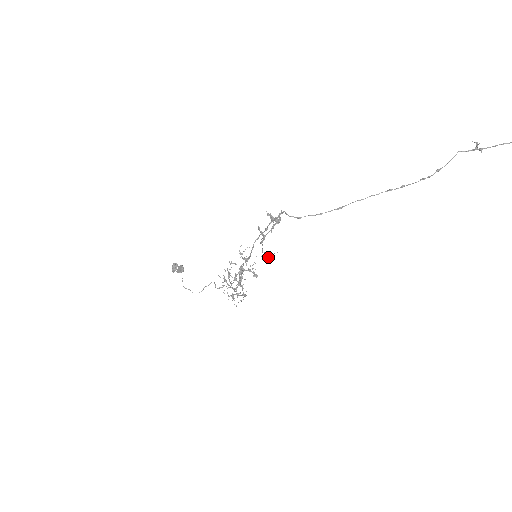
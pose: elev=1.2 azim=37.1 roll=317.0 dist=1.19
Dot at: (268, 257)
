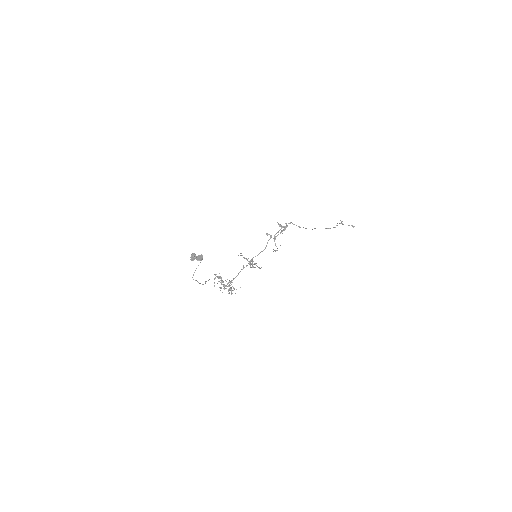
Dot at: occluded
